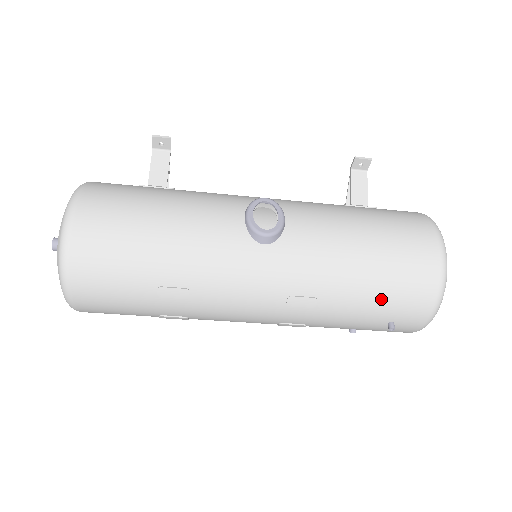
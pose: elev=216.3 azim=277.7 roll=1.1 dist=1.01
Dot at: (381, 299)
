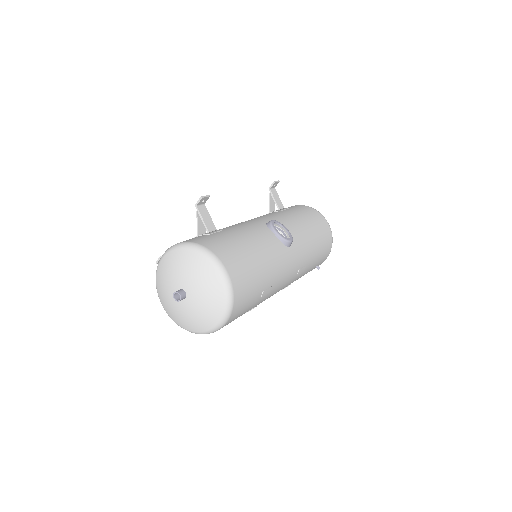
Dot at: (320, 255)
